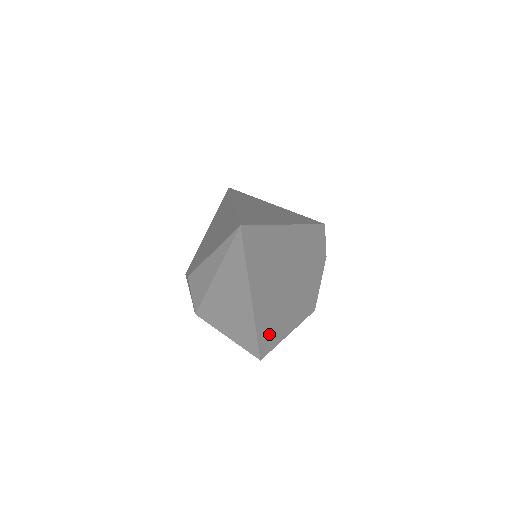
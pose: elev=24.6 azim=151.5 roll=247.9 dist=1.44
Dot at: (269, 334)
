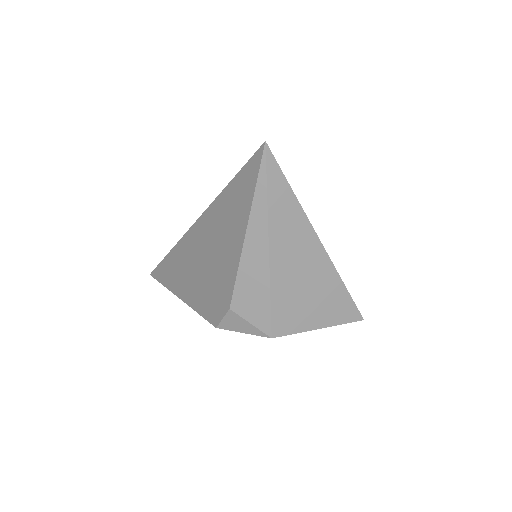
Dot at: occluded
